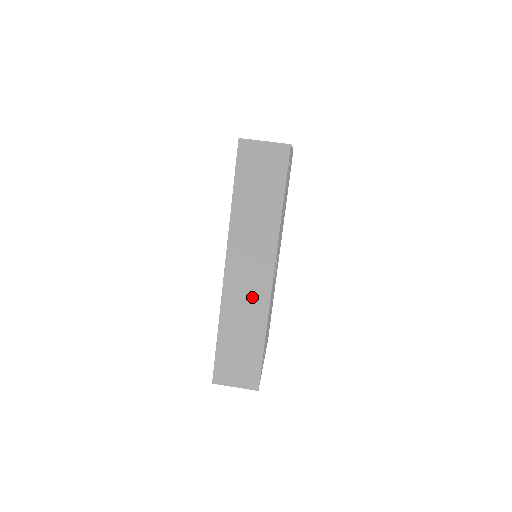
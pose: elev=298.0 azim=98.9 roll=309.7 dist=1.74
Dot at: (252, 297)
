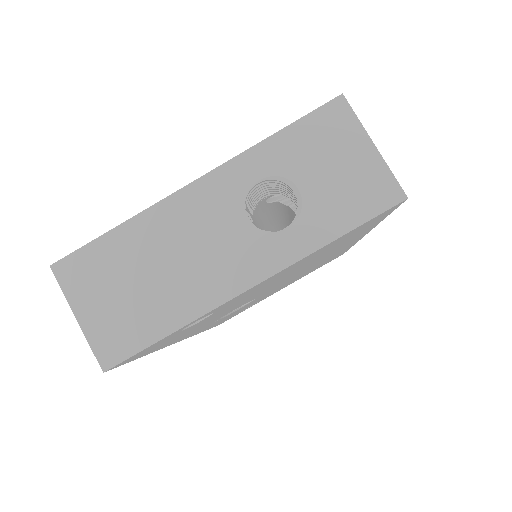
Dot at: occluded
